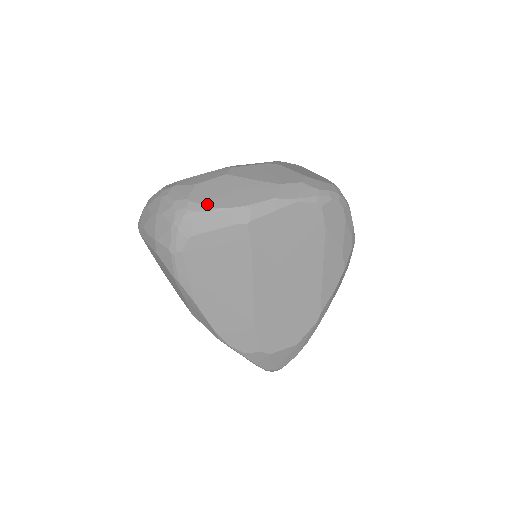
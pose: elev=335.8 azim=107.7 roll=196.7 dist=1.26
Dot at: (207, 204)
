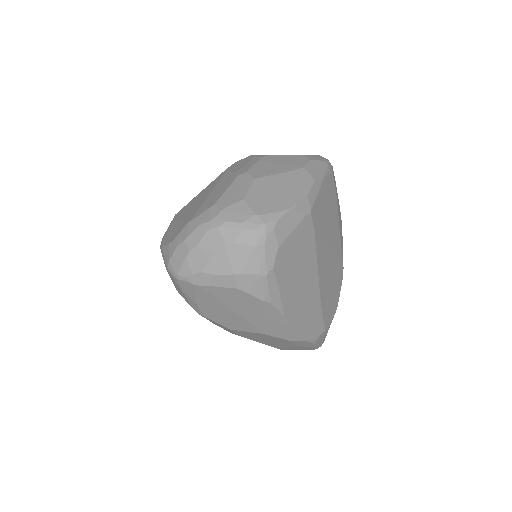
Dot at: (276, 210)
